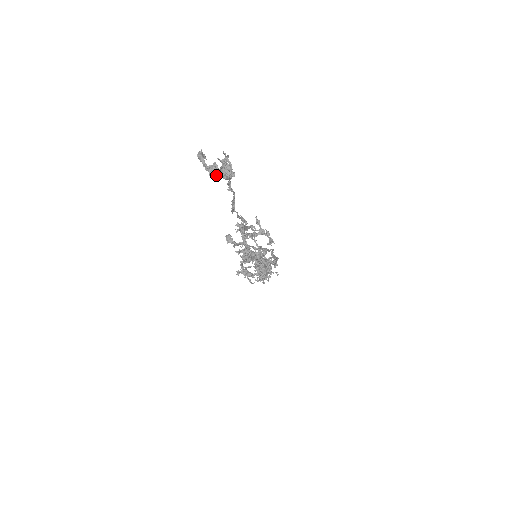
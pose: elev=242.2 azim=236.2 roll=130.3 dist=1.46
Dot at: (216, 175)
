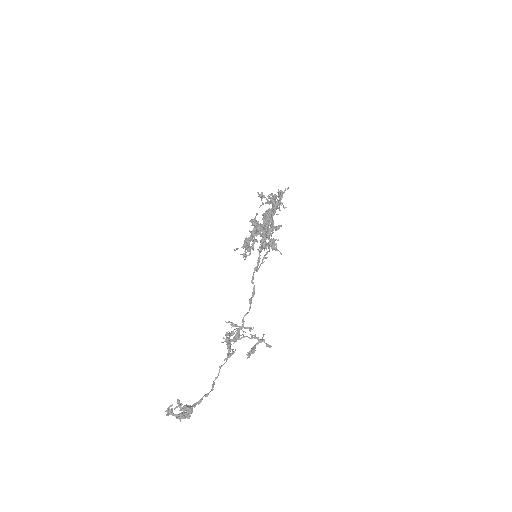
Dot at: (187, 418)
